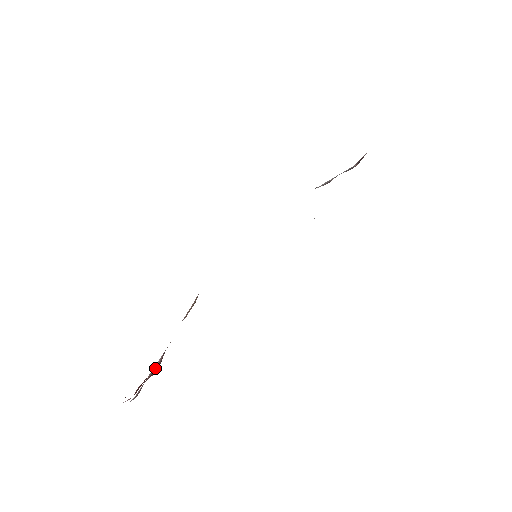
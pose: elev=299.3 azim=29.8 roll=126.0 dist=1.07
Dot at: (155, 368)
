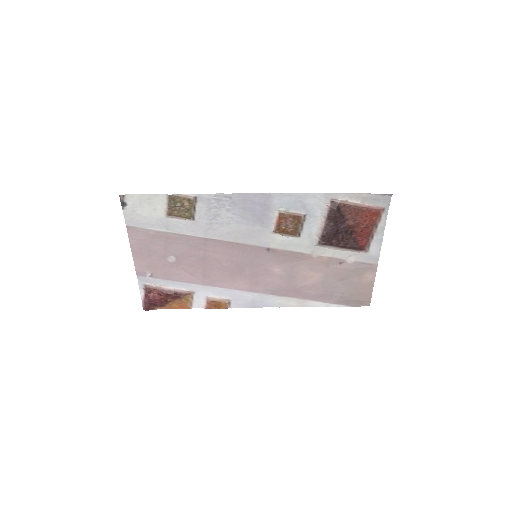
Dot at: (168, 291)
